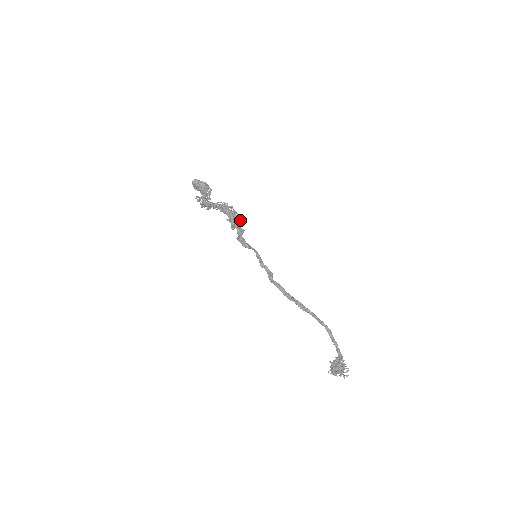
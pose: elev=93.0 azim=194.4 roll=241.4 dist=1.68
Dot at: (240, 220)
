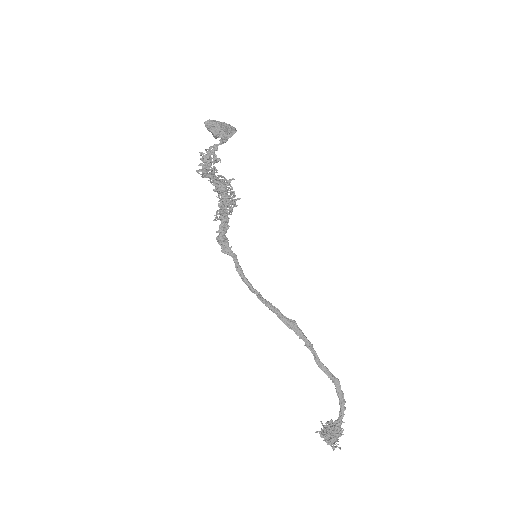
Dot at: (226, 210)
